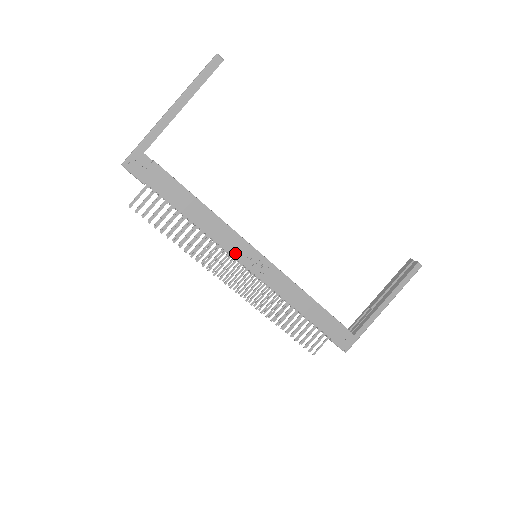
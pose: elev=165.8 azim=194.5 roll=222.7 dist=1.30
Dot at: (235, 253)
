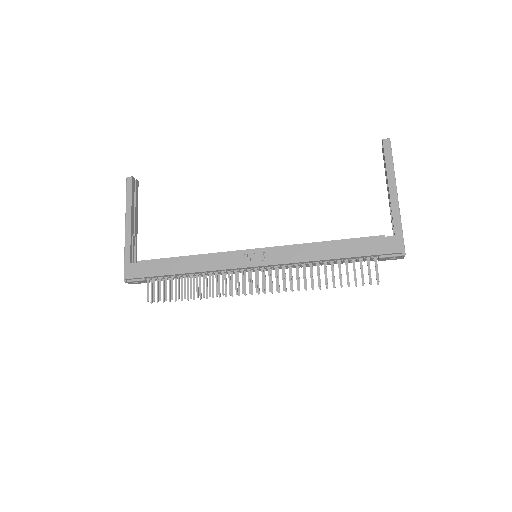
Dot at: (233, 265)
